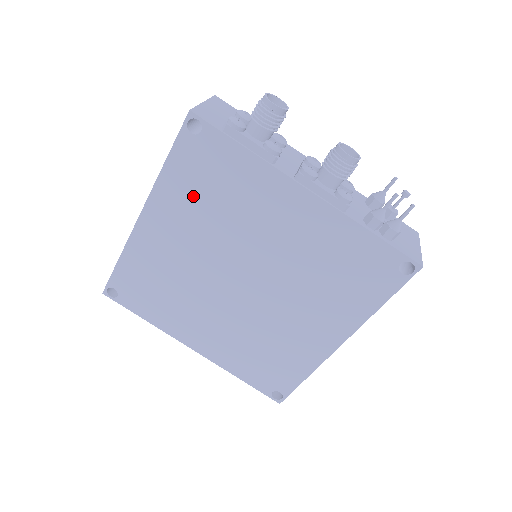
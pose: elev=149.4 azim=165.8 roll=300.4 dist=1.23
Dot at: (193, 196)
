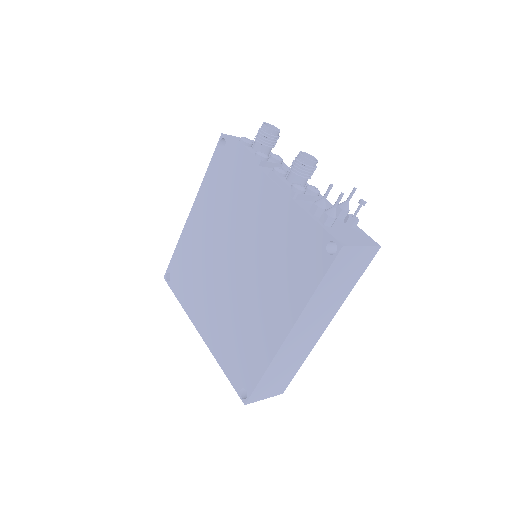
Dot at: (216, 194)
